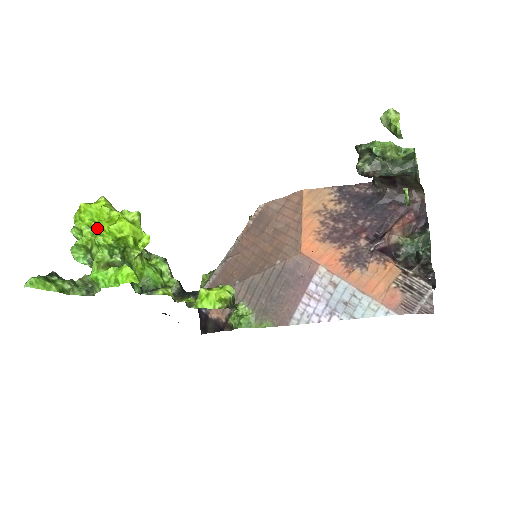
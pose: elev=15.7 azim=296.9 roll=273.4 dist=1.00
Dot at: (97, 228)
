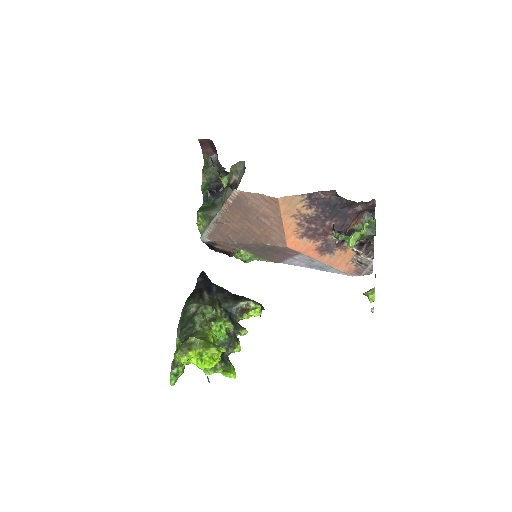
Dot at: (200, 367)
